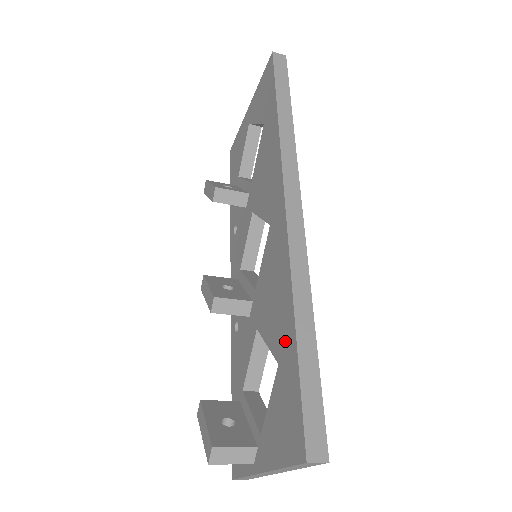
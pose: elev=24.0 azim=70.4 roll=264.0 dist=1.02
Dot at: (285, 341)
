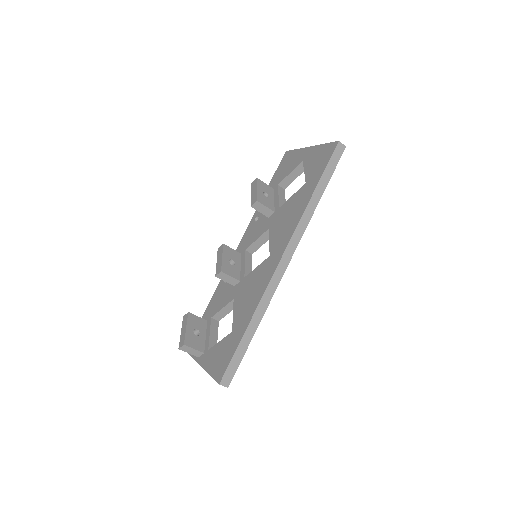
Dot at: (240, 326)
